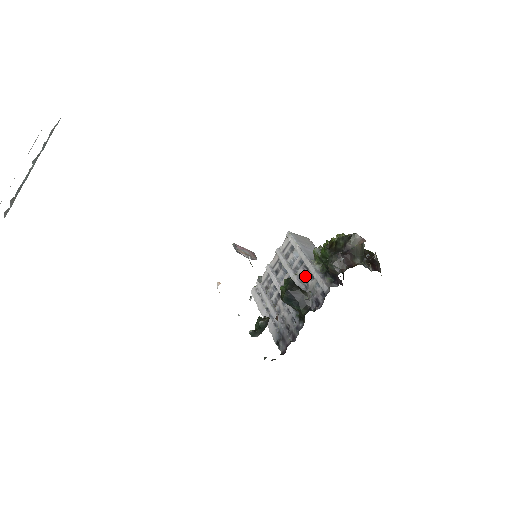
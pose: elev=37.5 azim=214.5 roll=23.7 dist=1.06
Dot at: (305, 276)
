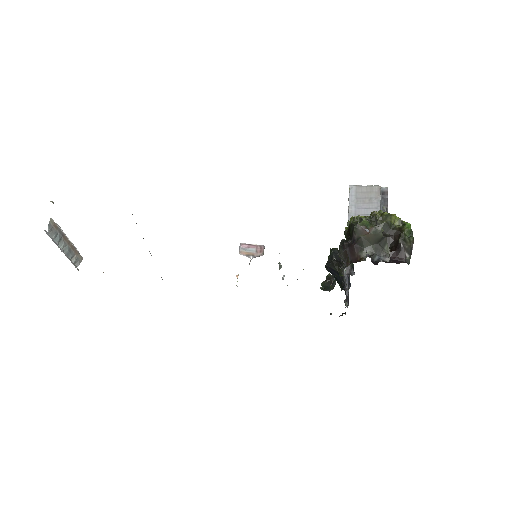
Dot at: occluded
